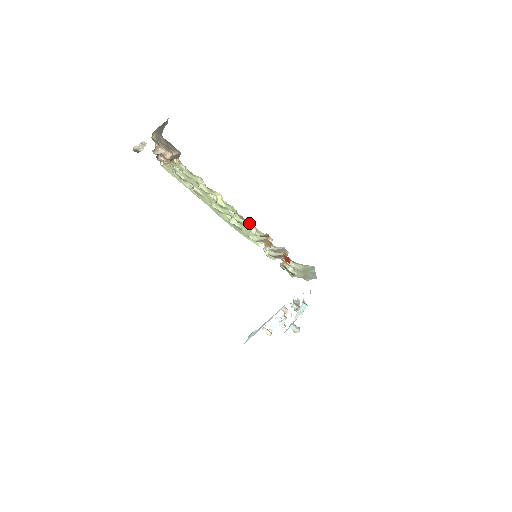
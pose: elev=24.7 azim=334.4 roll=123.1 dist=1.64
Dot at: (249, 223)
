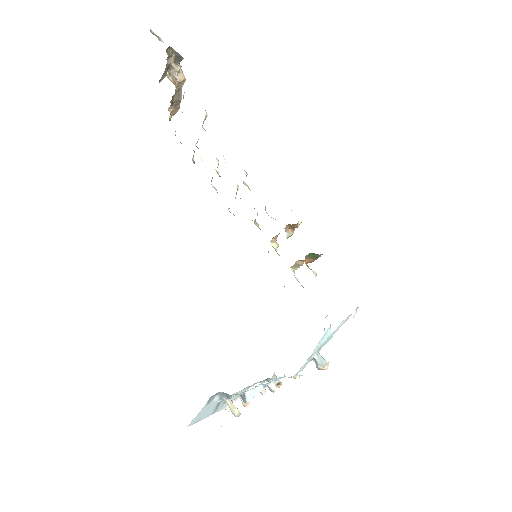
Dot at: occluded
